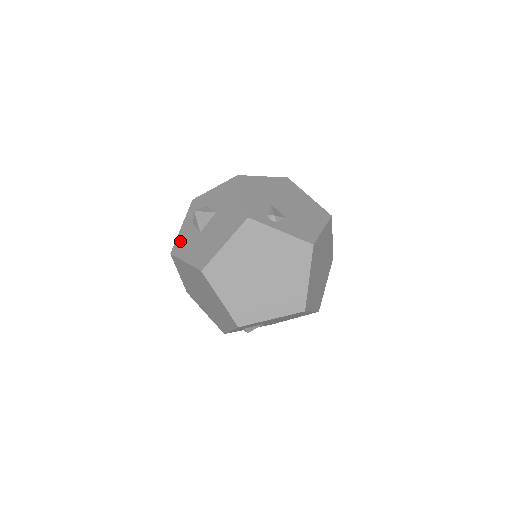
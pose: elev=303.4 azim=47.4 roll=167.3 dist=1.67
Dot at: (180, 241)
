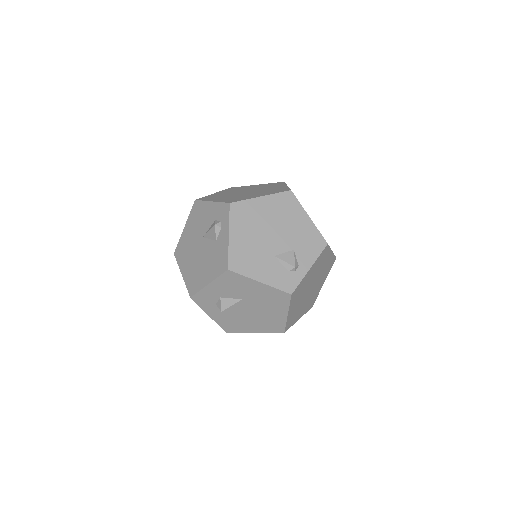
Dot at: (226, 325)
